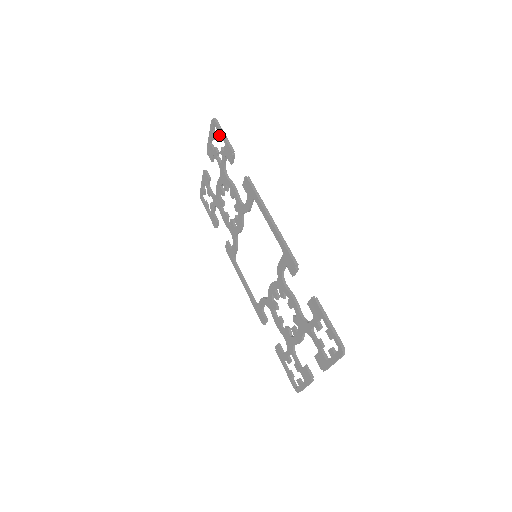
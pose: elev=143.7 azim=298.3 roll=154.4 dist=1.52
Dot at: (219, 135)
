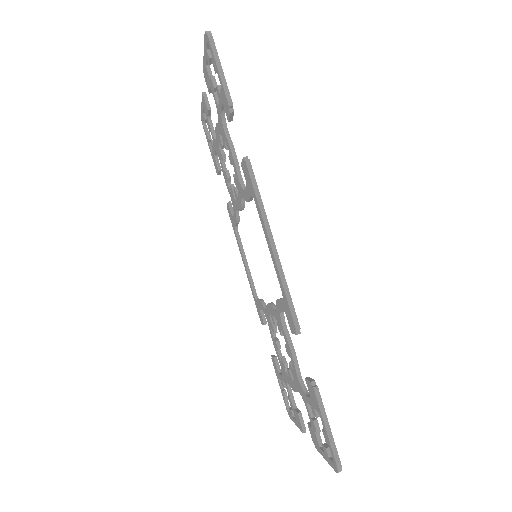
Dot at: (214, 65)
